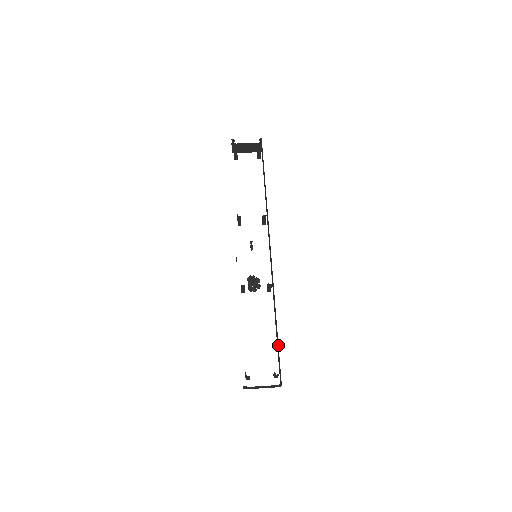
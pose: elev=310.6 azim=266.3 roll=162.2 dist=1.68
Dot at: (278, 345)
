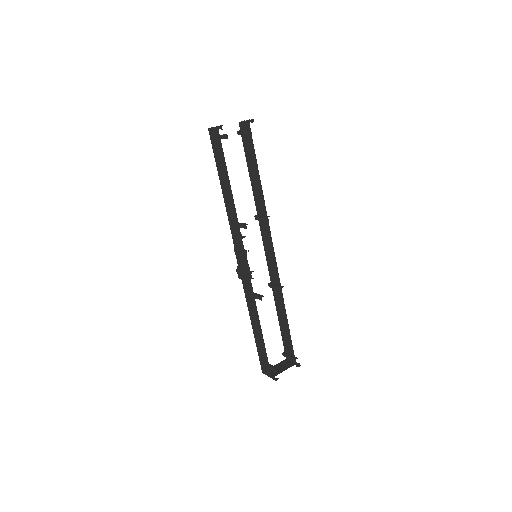
Dot at: (290, 335)
